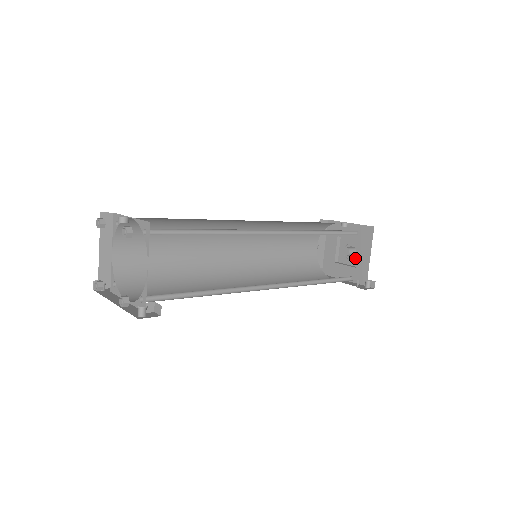
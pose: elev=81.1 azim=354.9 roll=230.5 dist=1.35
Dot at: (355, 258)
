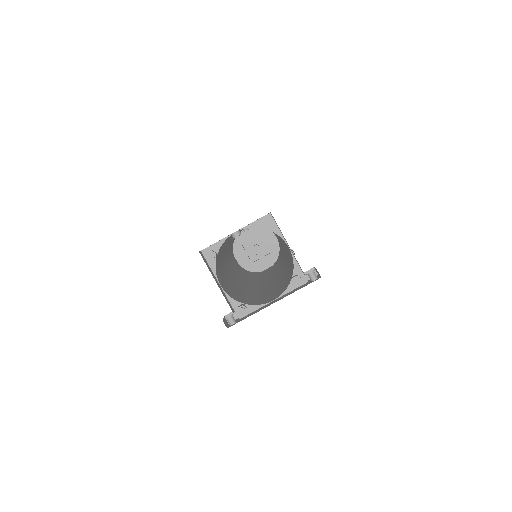
Dot at: (264, 249)
